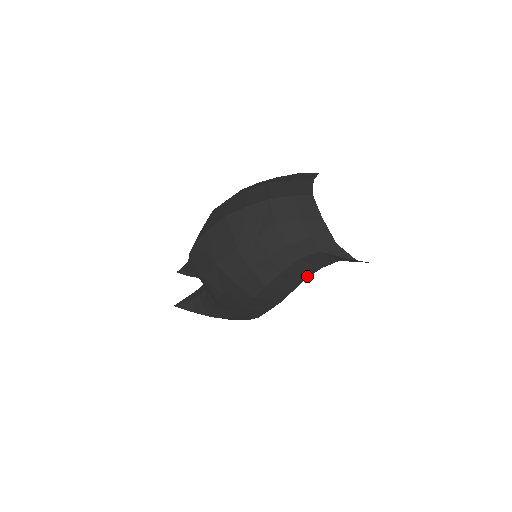
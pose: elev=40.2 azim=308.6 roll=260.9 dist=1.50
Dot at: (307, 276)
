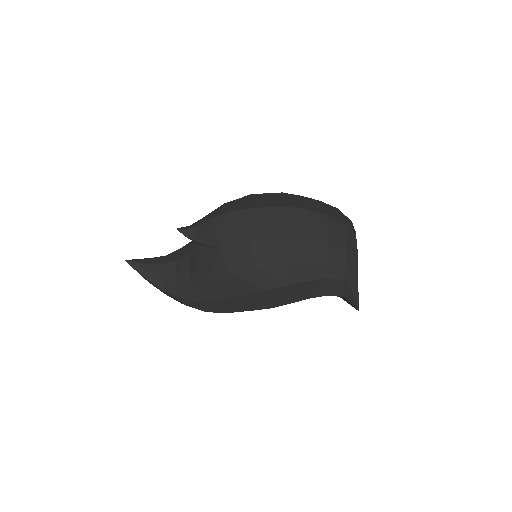
Dot at: (314, 296)
